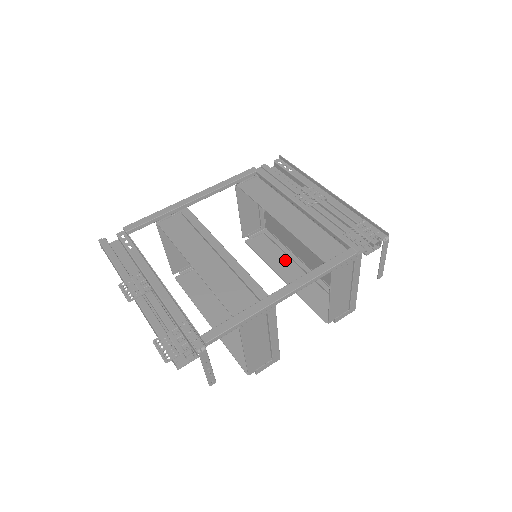
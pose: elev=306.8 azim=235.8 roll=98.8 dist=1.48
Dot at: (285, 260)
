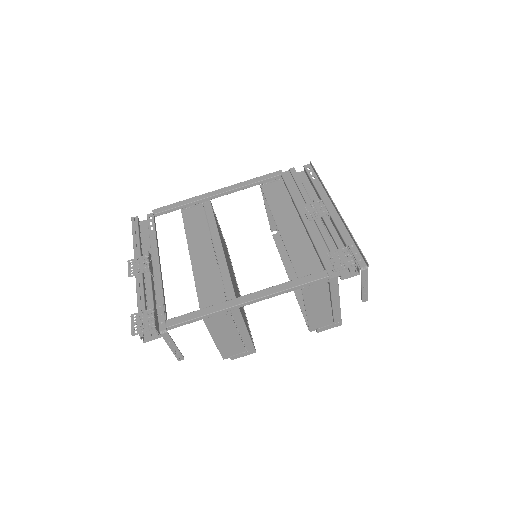
Dot at: occluded
